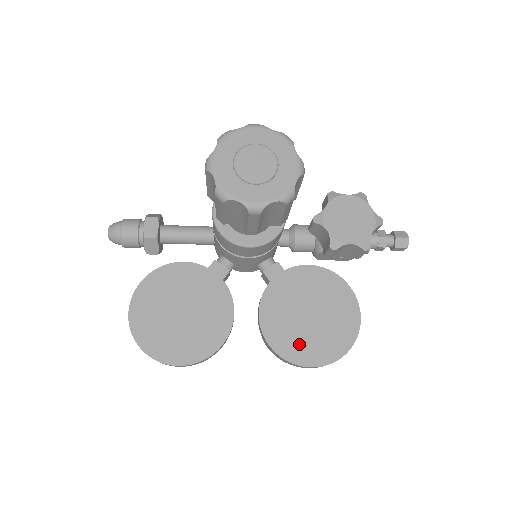
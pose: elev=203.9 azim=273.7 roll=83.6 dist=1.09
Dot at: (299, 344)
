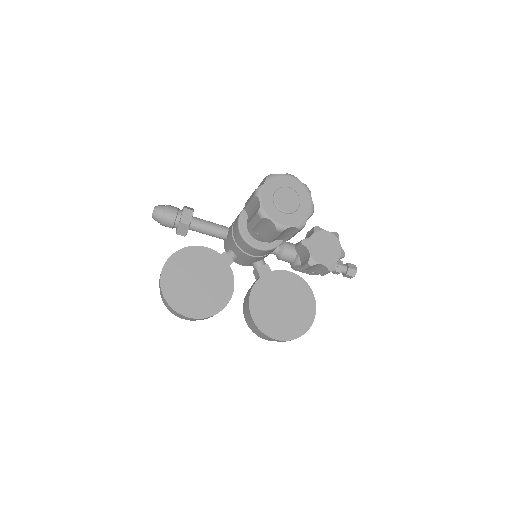
Dot at: (272, 323)
